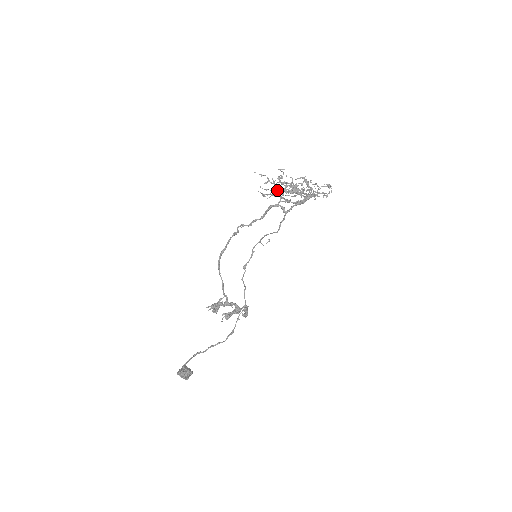
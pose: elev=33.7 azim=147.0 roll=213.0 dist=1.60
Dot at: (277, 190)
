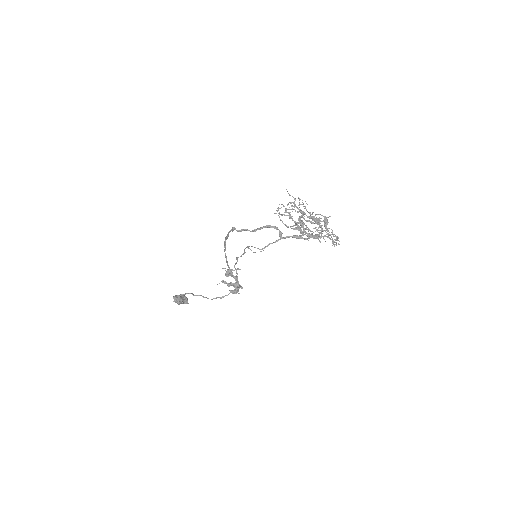
Dot at: occluded
